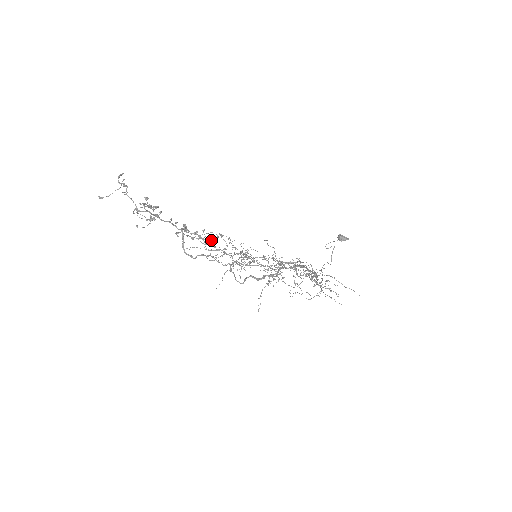
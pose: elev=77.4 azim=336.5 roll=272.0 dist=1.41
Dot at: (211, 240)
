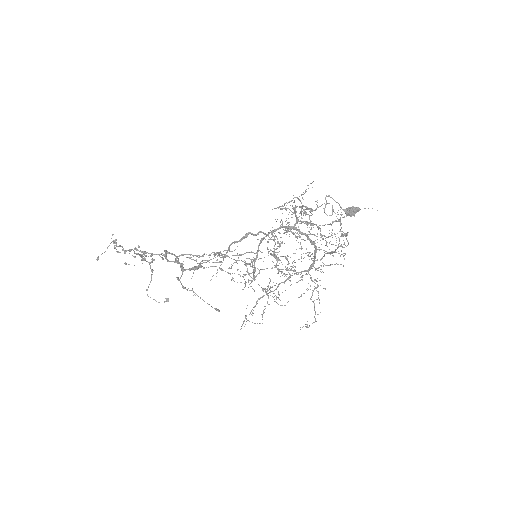
Dot at: occluded
